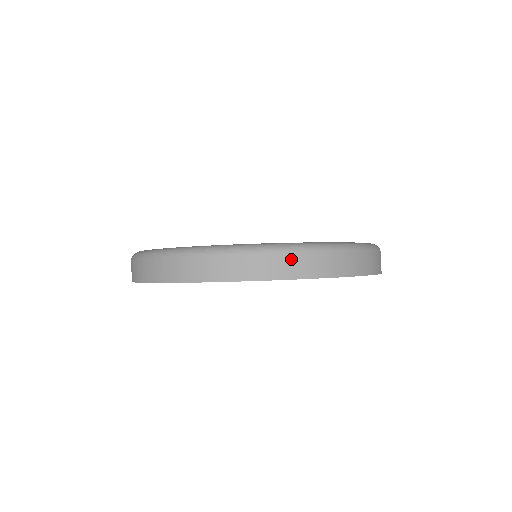
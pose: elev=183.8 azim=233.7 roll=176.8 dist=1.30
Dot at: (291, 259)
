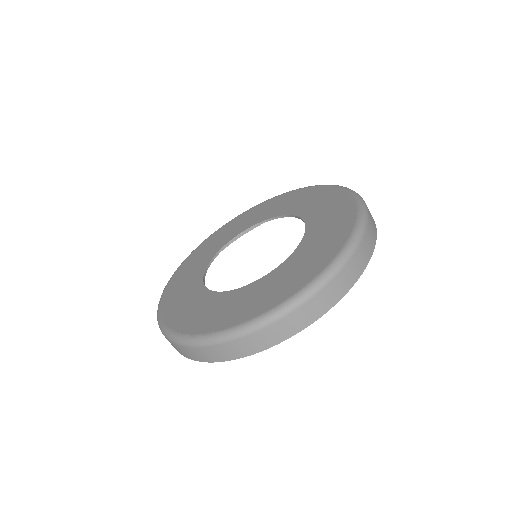
Dot at: (191, 350)
